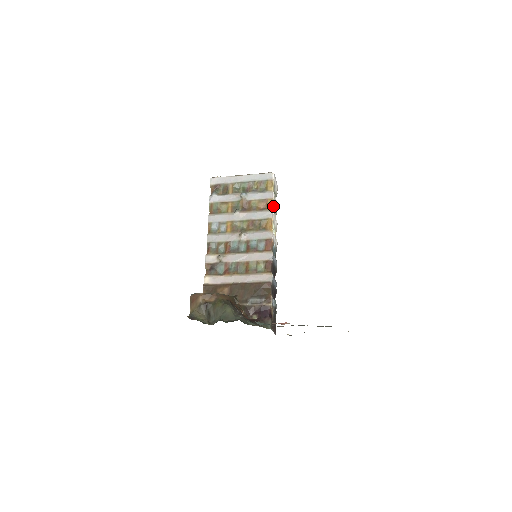
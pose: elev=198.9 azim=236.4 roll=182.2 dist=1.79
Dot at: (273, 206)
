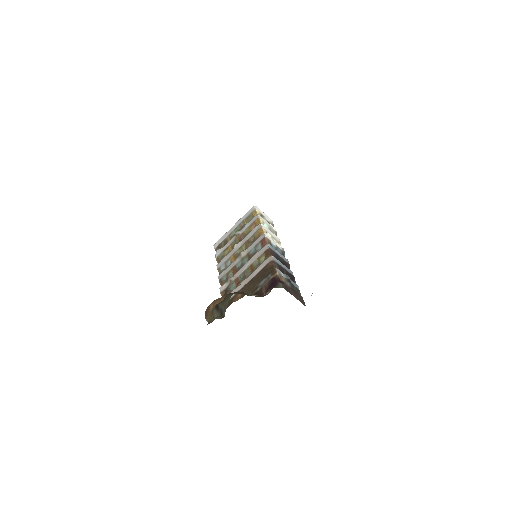
Dot at: (264, 225)
